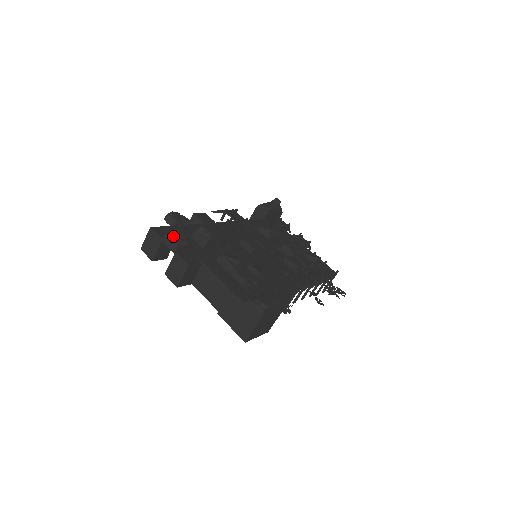
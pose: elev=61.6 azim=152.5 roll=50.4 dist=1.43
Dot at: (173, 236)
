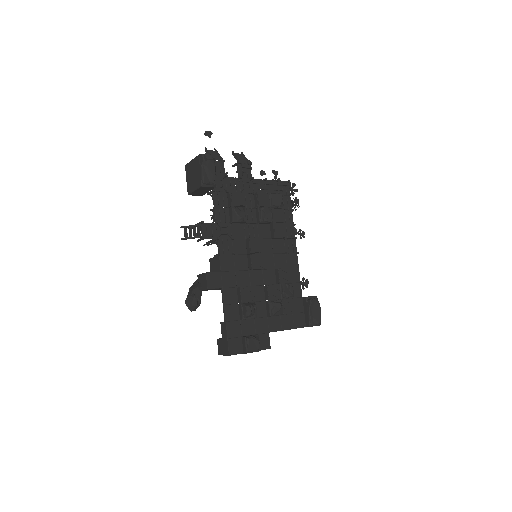
Dot at: (252, 350)
